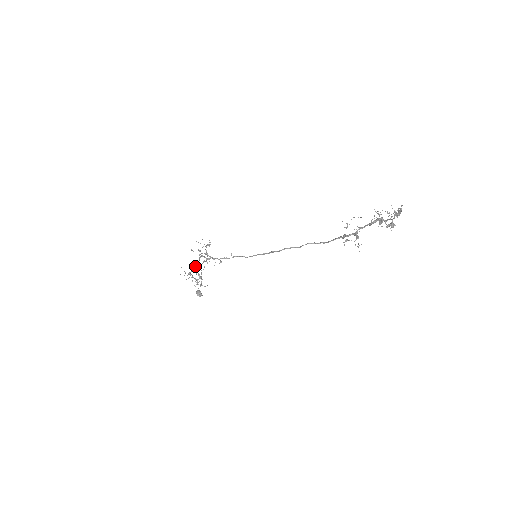
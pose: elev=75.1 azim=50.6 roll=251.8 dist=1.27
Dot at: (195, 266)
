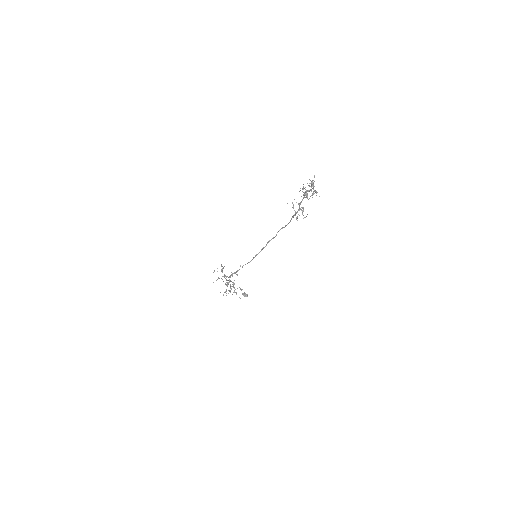
Dot at: (227, 283)
